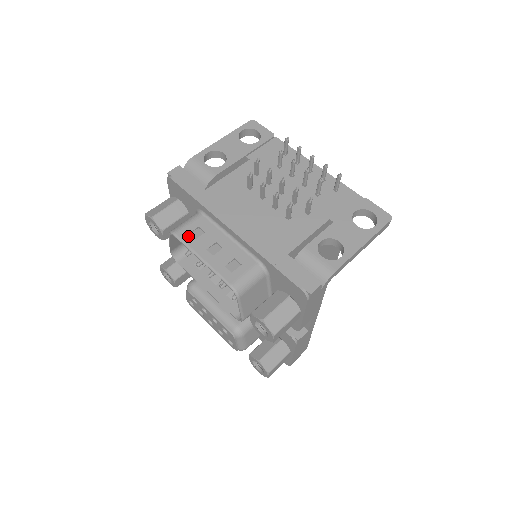
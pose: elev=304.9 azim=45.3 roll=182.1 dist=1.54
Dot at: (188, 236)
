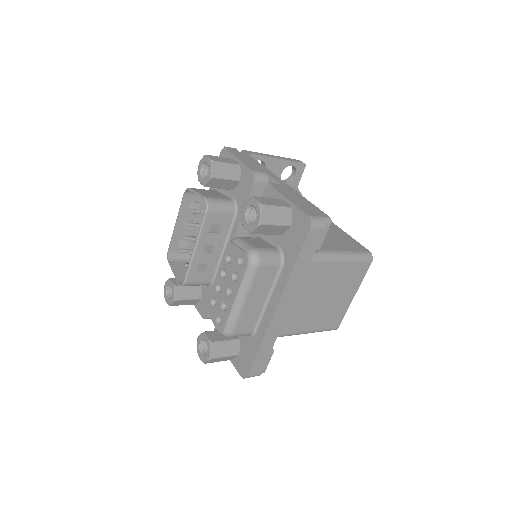
Dot at: (176, 244)
